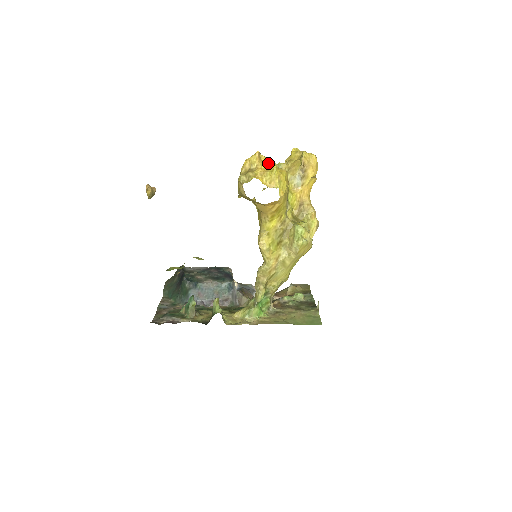
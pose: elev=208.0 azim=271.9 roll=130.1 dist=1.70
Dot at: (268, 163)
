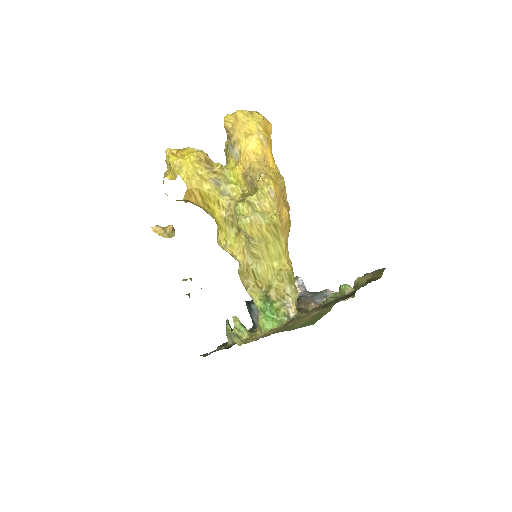
Dot at: (178, 154)
